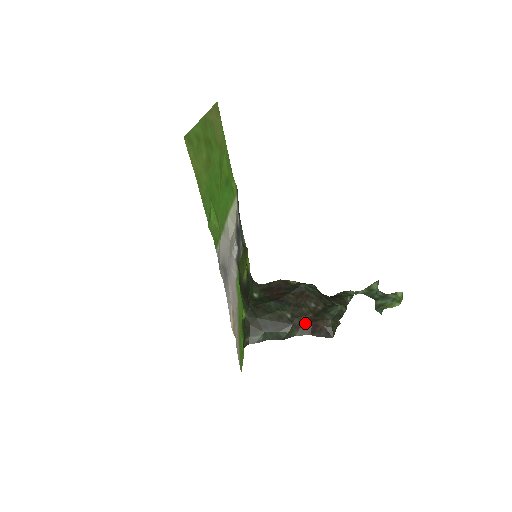
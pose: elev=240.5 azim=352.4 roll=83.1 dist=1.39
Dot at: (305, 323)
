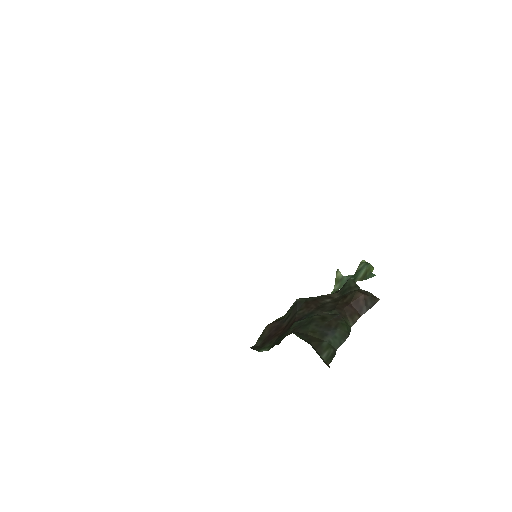
Dot at: (346, 308)
